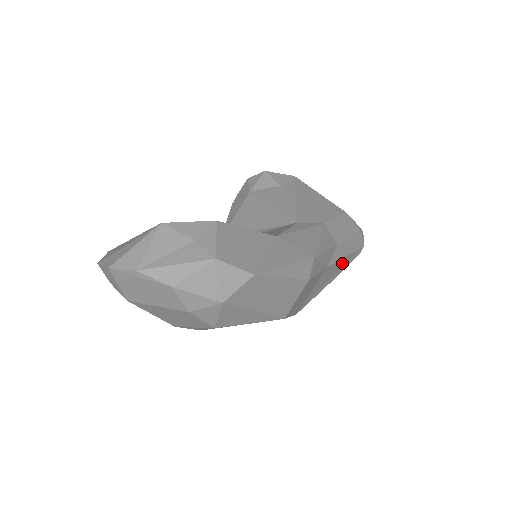
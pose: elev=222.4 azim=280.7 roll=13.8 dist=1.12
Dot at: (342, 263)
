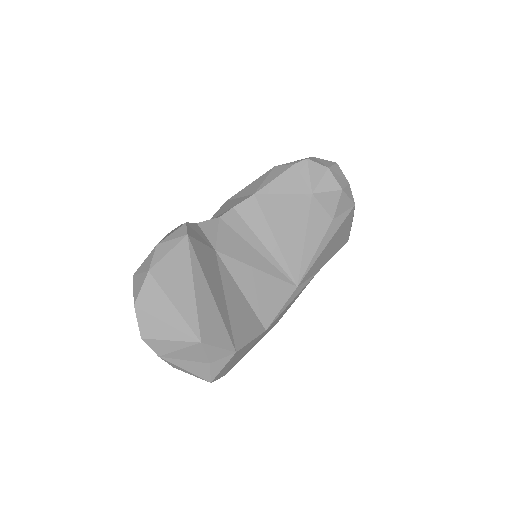
Dot at: occluded
